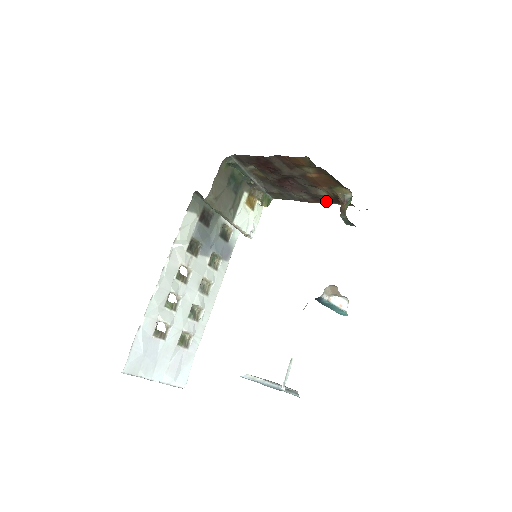
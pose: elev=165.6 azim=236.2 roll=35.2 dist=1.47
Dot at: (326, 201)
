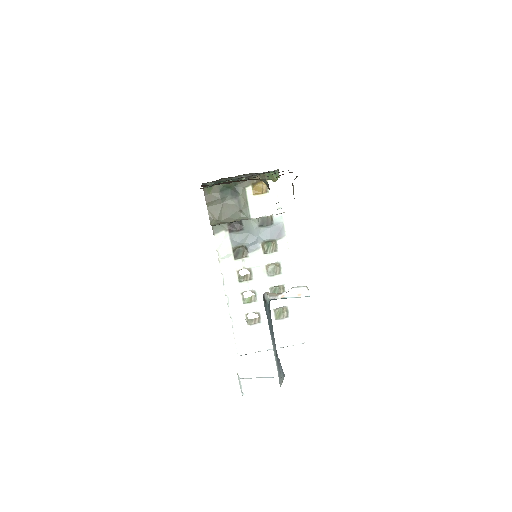
Dot at: occluded
